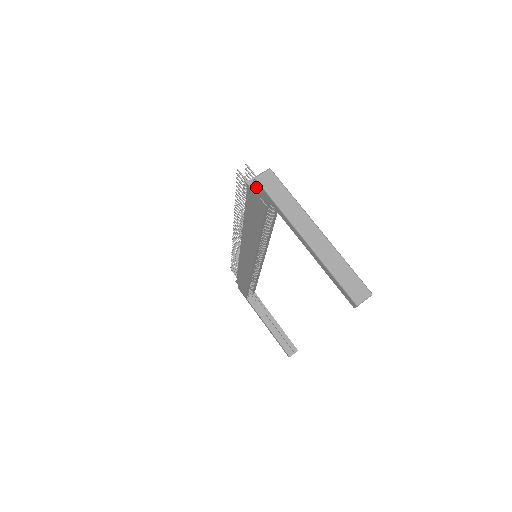
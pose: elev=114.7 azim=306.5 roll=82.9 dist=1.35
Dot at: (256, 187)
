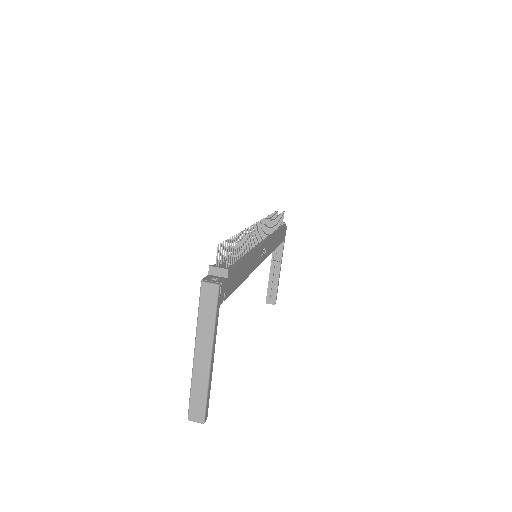
Dot at: occluded
